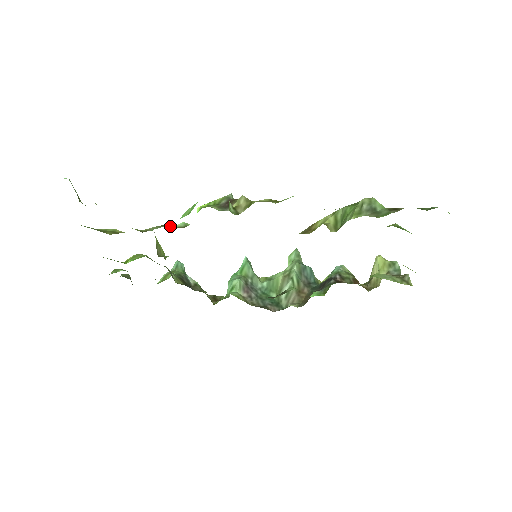
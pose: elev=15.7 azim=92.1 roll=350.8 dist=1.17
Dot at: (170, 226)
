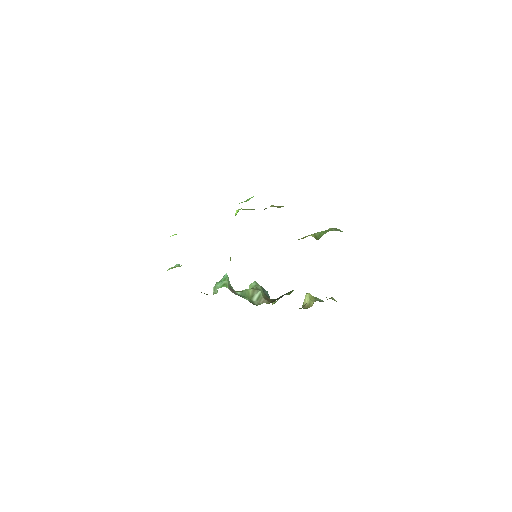
Dot at: occluded
